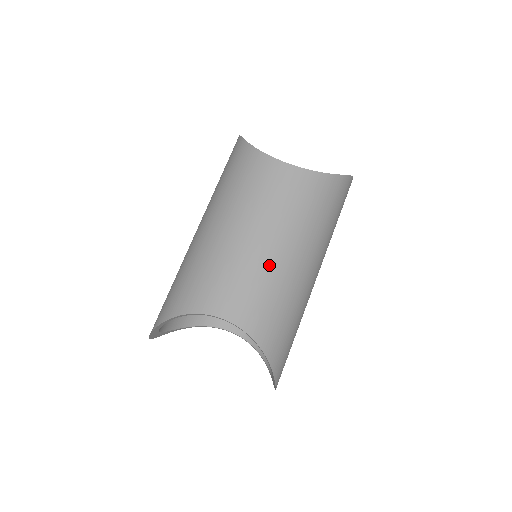
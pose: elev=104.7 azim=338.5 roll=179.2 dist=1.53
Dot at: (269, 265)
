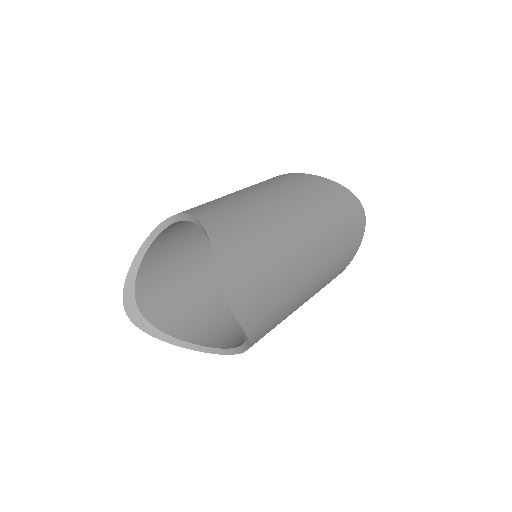
Dot at: (235, 196)
